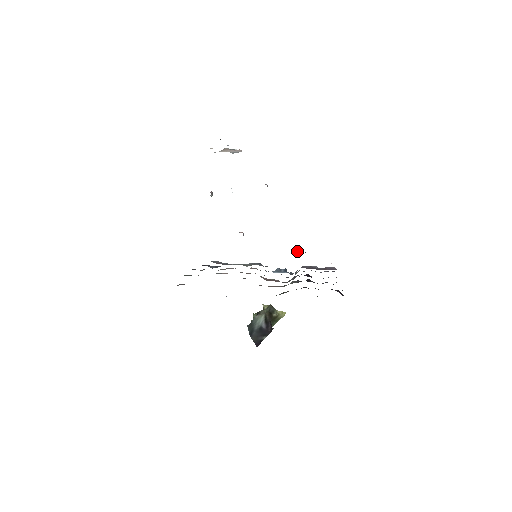
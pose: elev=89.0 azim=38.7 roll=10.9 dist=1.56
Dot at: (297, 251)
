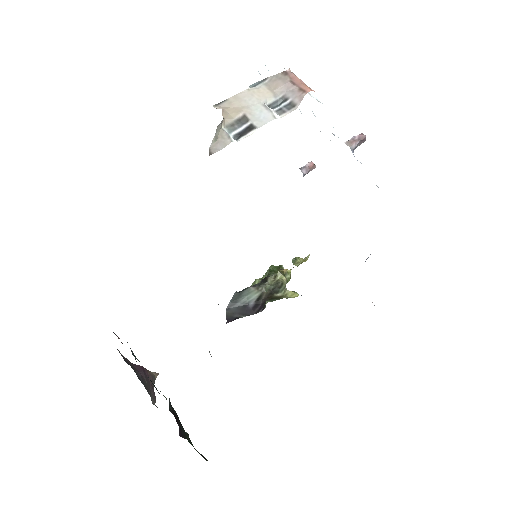
Dot at: occluded
